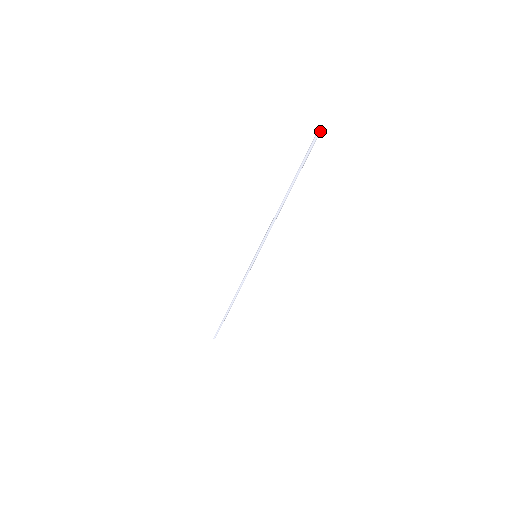
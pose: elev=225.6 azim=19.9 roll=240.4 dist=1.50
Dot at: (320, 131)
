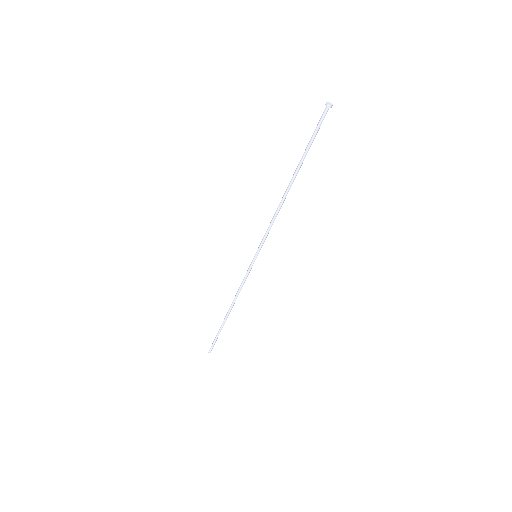
Dot at: (329, 102)
